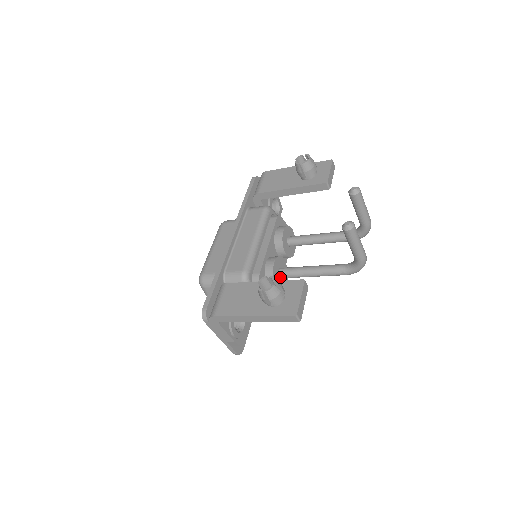
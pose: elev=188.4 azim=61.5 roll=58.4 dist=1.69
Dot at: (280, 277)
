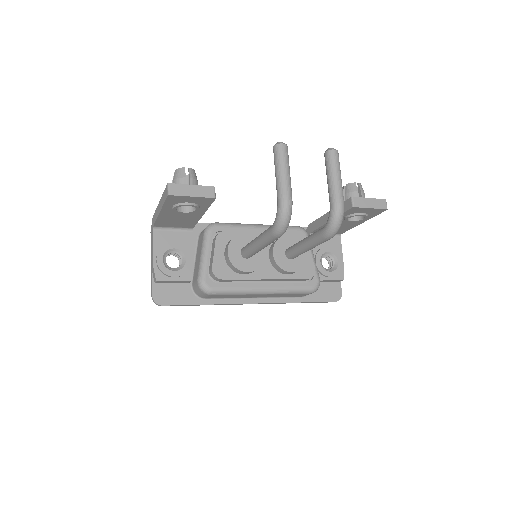
Dot at: (241, 252)
